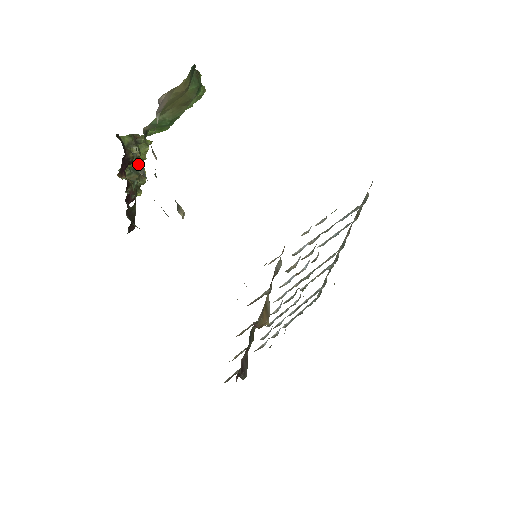
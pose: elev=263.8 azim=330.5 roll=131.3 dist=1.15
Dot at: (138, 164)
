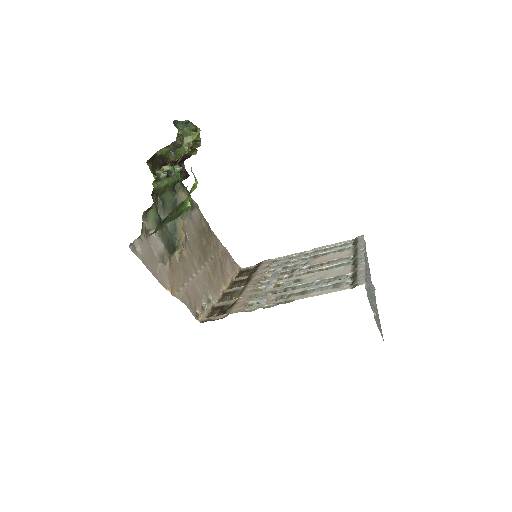
Dot at: occluded
